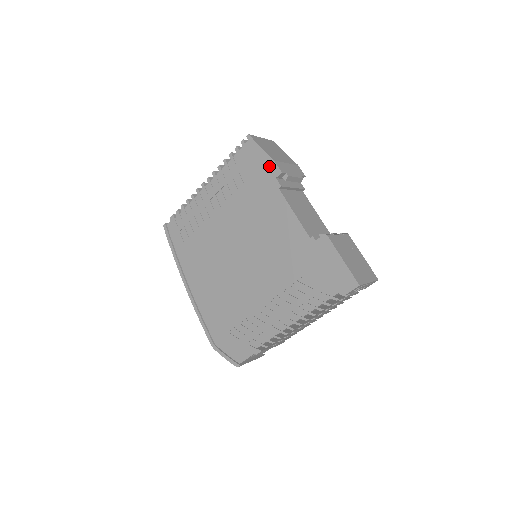
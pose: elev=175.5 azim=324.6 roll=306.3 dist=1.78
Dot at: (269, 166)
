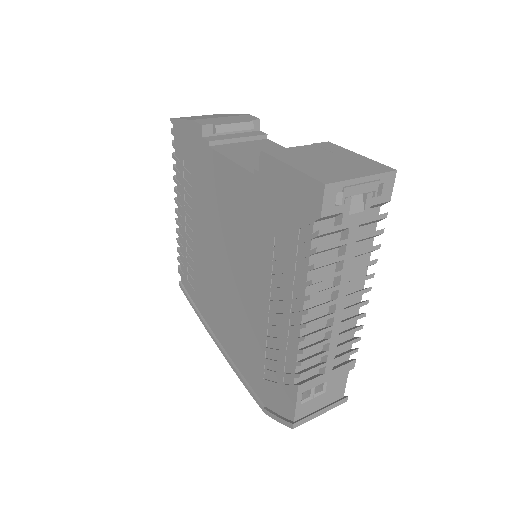
Dot at: (193, 131)
